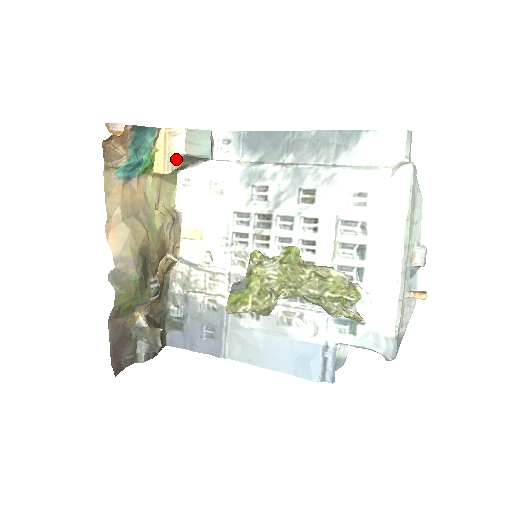
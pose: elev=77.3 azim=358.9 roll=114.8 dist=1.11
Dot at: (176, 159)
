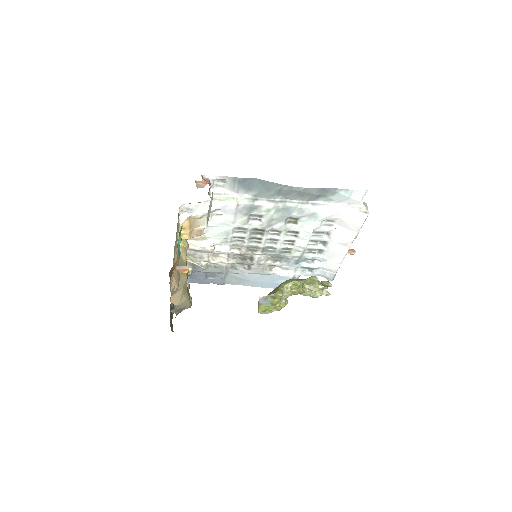
Dot at: (201, 231)
